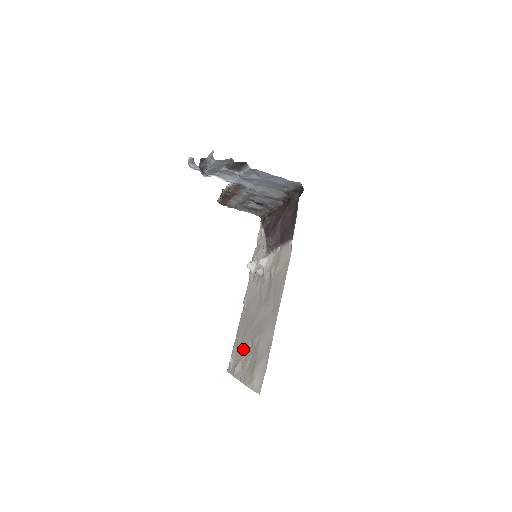
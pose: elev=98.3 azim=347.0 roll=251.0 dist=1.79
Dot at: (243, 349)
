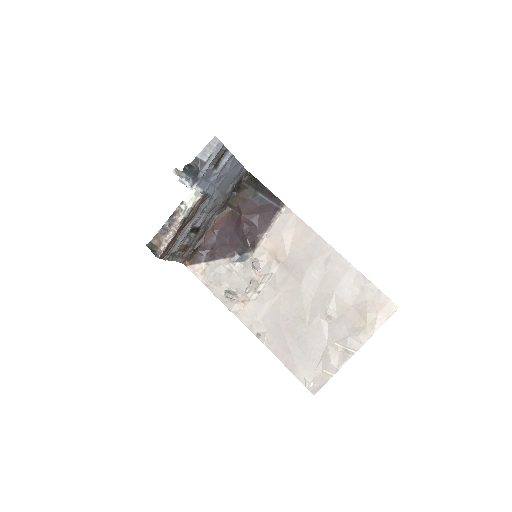
Dot at: (318, 343)
